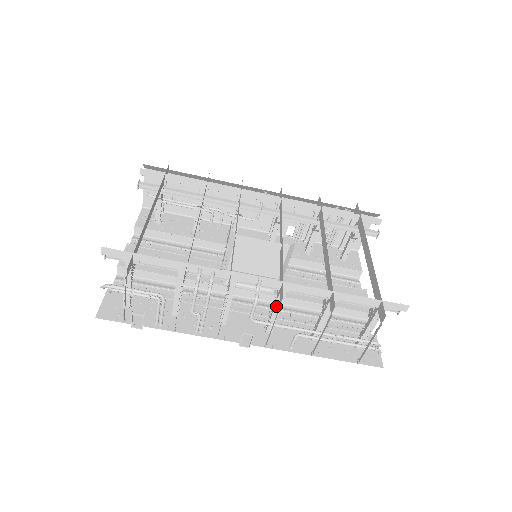
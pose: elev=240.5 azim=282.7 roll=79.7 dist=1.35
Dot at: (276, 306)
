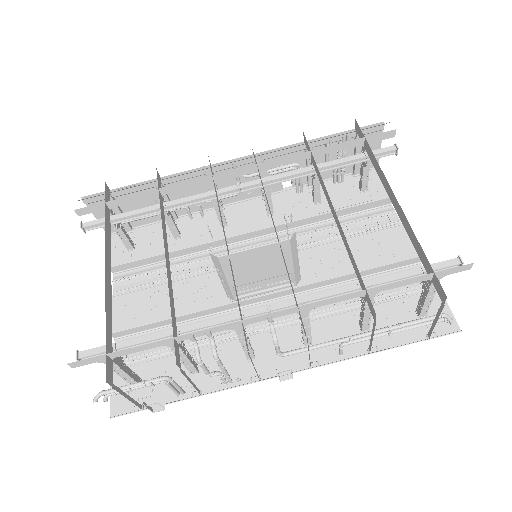
Dot at: occluded
